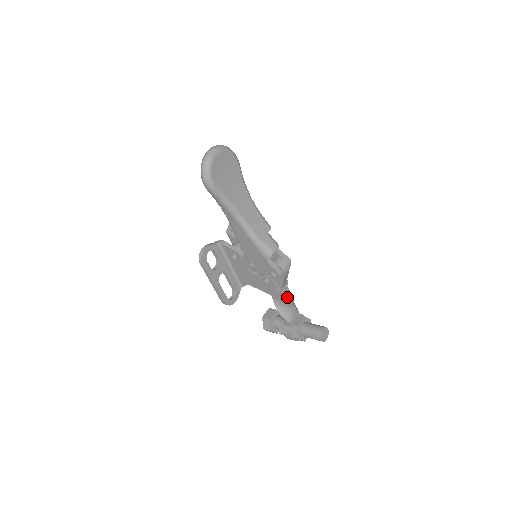
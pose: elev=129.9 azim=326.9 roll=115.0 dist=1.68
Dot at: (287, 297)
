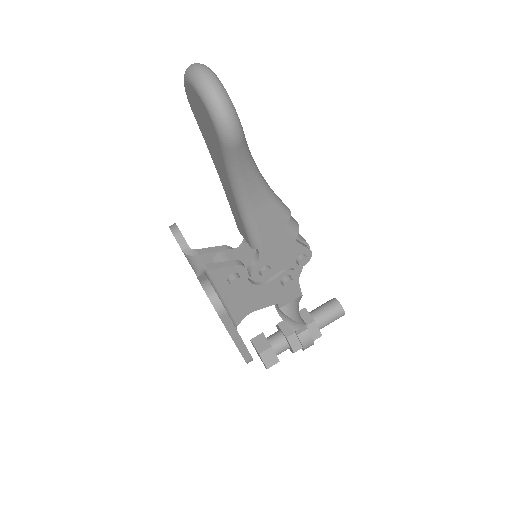
Dot at: occluded
